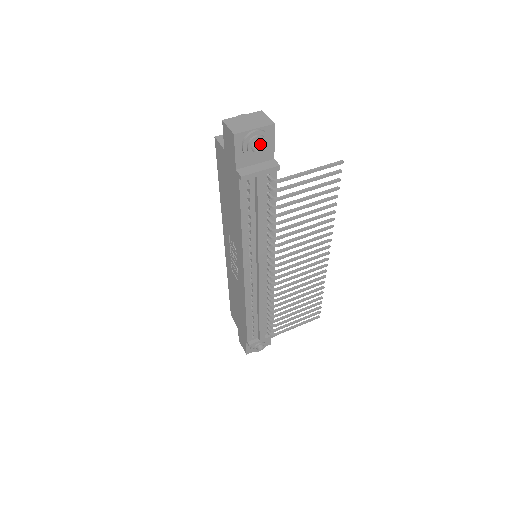
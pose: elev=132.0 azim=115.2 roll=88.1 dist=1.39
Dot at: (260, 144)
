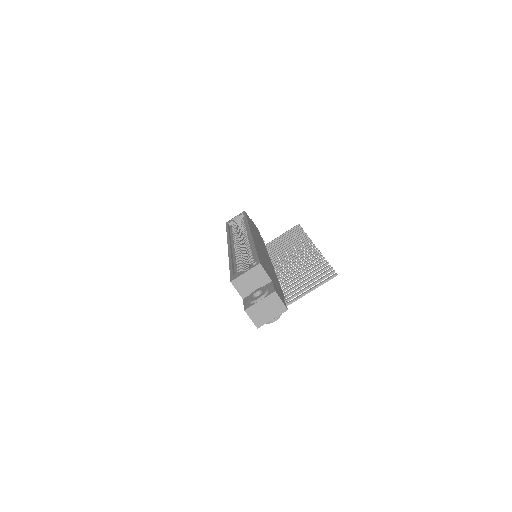
Dot at: occluded
